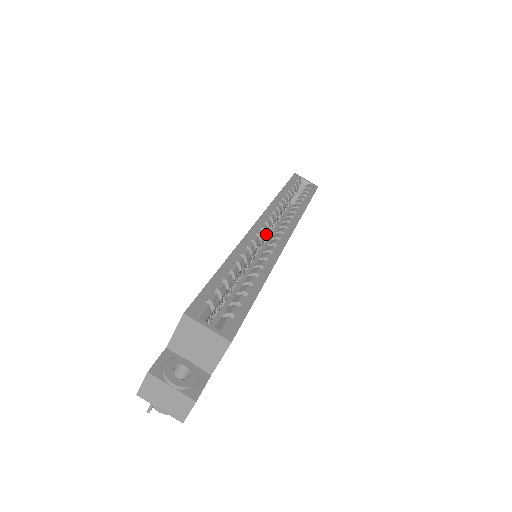
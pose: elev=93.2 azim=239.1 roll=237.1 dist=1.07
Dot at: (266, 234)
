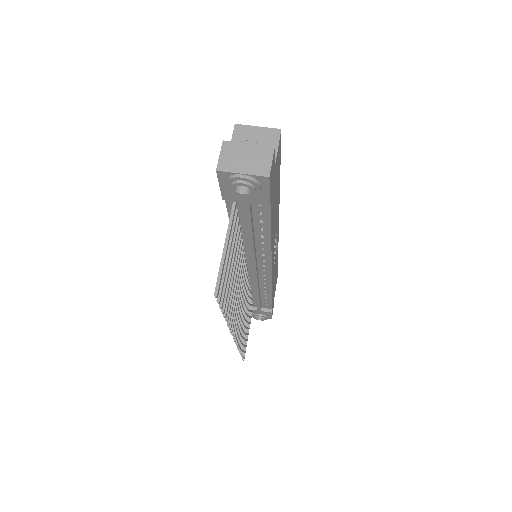
Dot at: occluded
